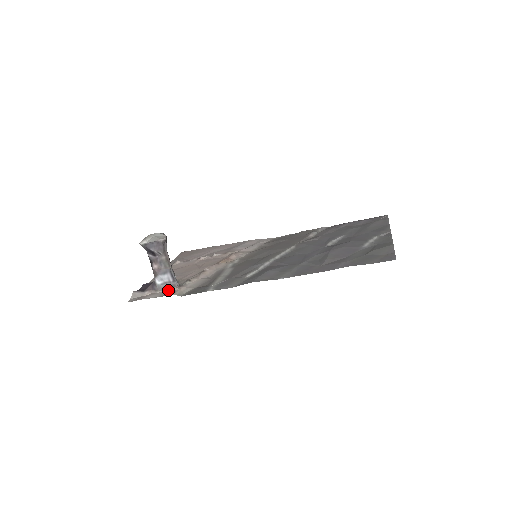
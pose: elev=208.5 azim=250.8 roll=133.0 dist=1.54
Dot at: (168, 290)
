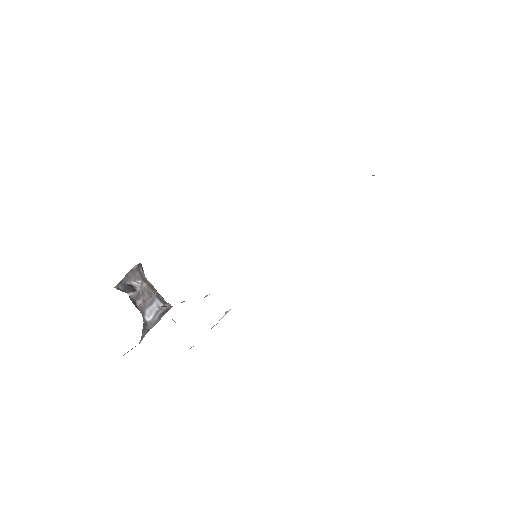
Dot at: (161, 317)
